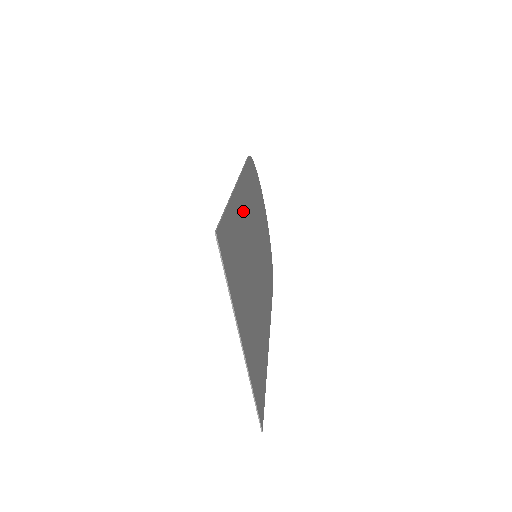
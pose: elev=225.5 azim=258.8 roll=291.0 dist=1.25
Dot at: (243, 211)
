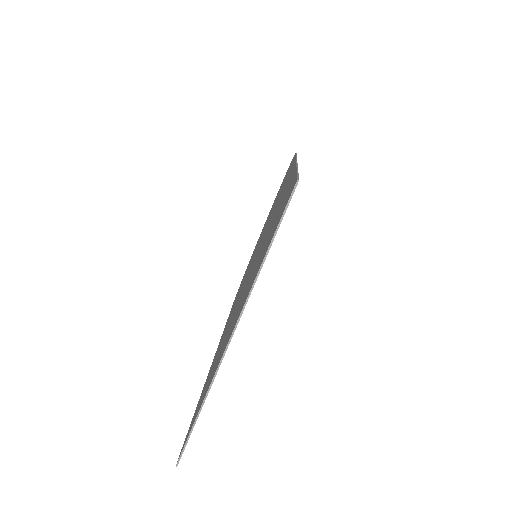
Dot at: occluded
